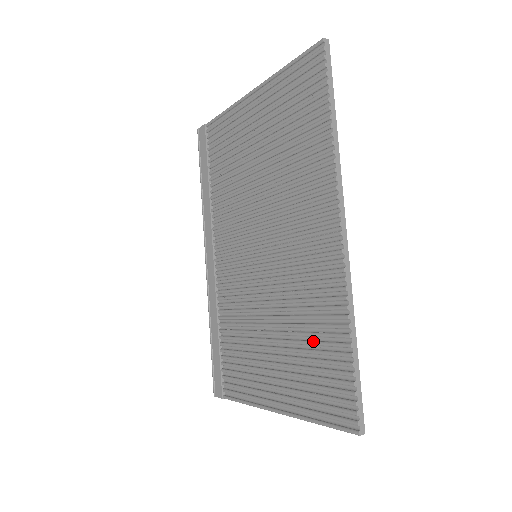
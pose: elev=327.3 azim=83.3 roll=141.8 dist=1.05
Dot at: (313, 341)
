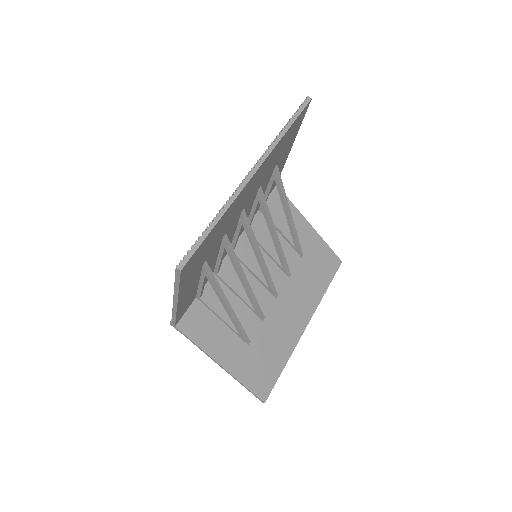
Dot at: occluded
